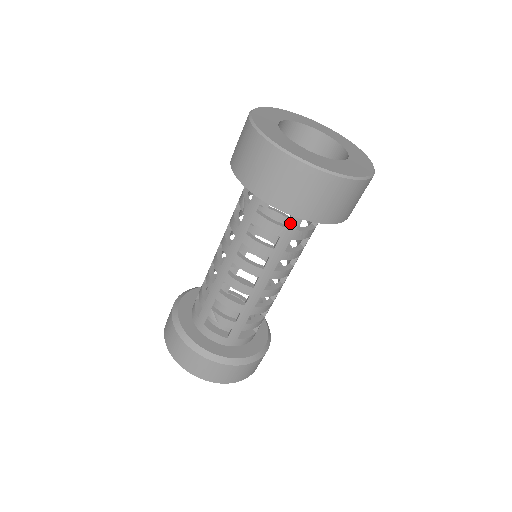
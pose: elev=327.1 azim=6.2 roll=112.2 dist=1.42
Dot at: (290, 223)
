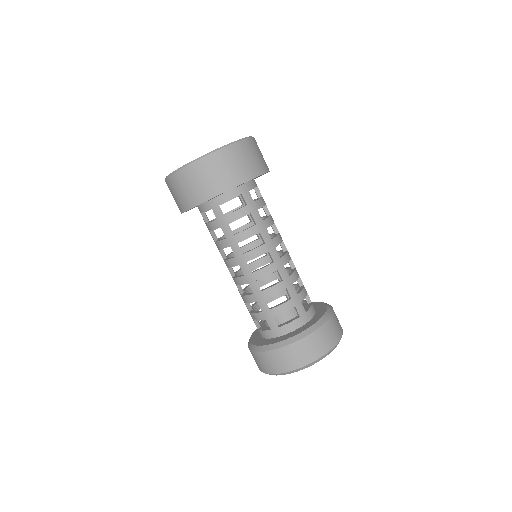
Dot at: (216, 214)
